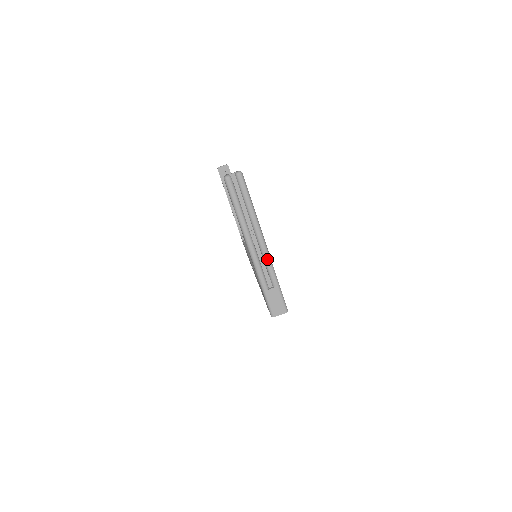
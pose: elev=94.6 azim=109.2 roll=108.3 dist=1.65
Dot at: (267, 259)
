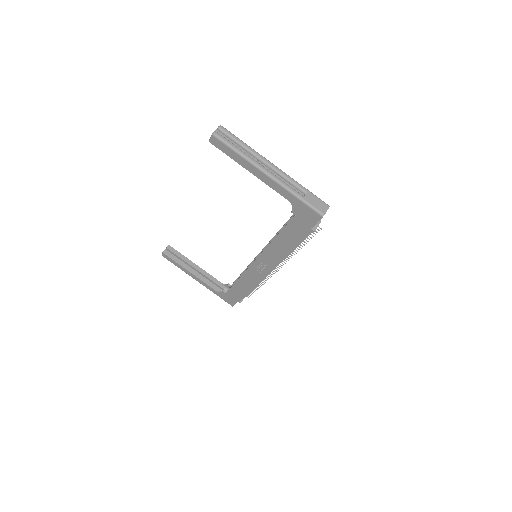
Dot at: (285, 175)
